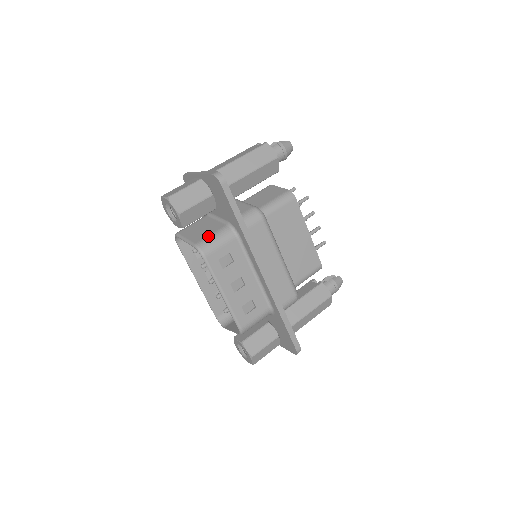
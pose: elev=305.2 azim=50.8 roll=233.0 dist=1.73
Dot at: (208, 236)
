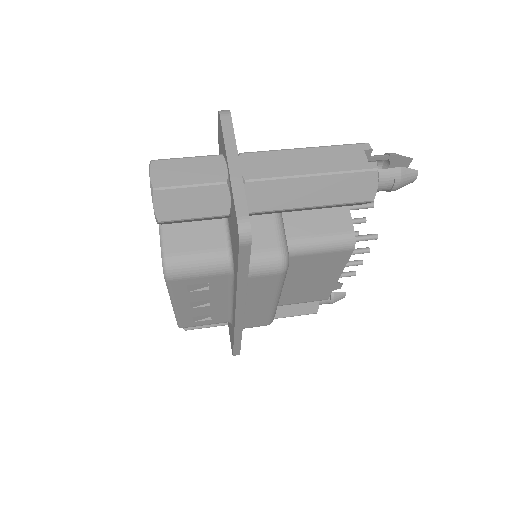
Dot at: (190, 253)
